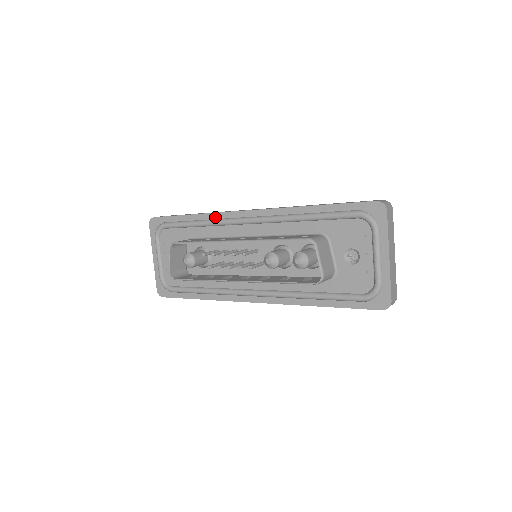
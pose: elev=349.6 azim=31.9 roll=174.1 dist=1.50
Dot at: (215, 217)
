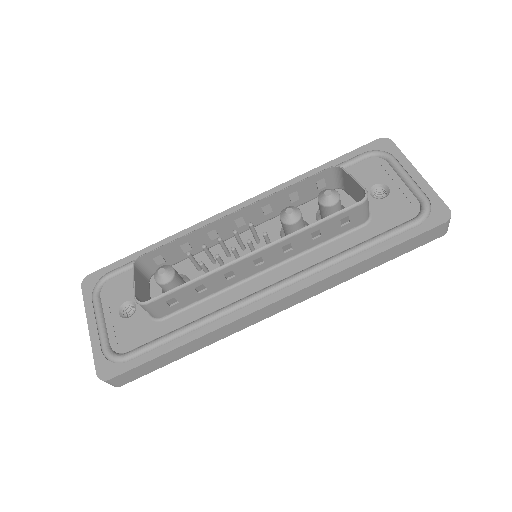
Dot at: (189, 232)
